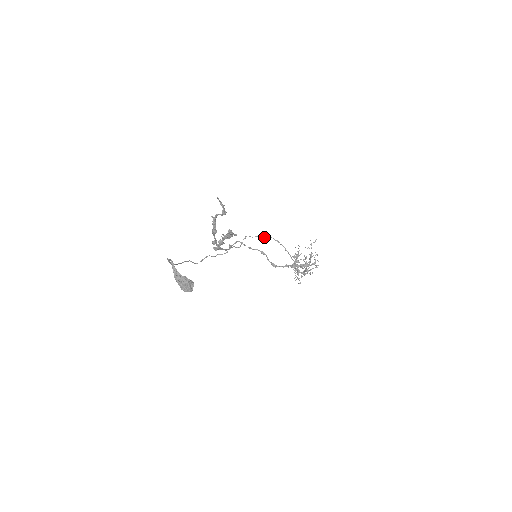
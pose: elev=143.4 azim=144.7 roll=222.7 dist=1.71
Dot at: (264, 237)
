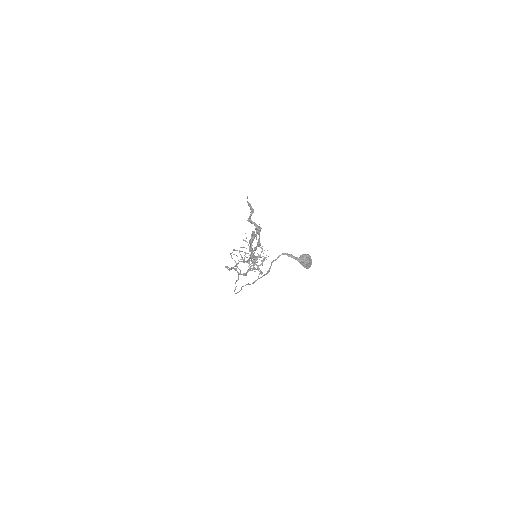
Dot at: occluded
